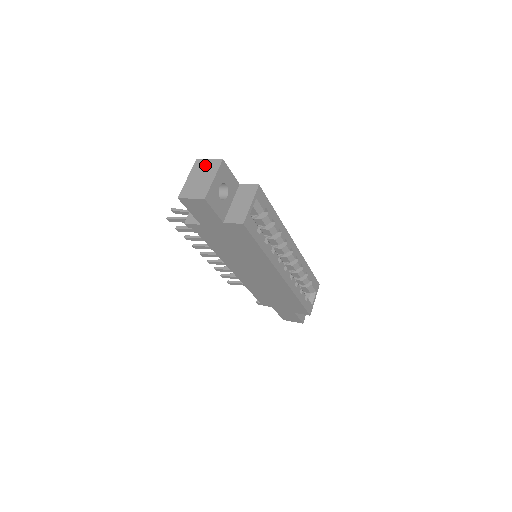
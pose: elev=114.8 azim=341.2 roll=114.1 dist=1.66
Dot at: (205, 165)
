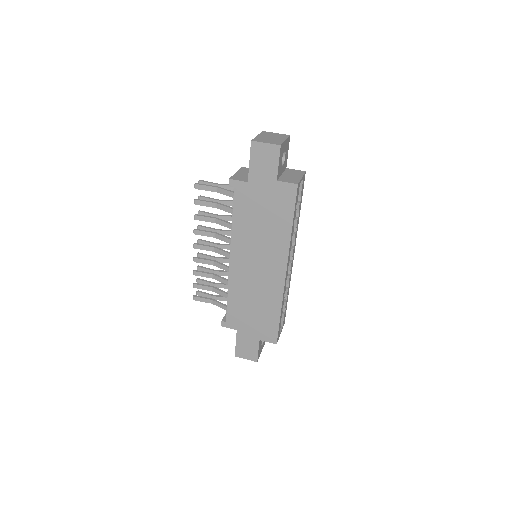
Dot at: (274, 134)
